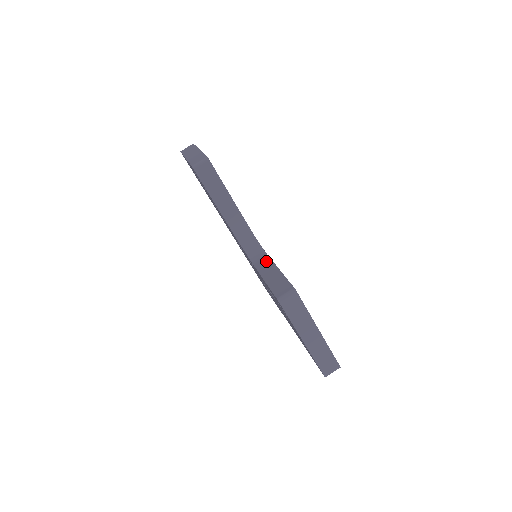
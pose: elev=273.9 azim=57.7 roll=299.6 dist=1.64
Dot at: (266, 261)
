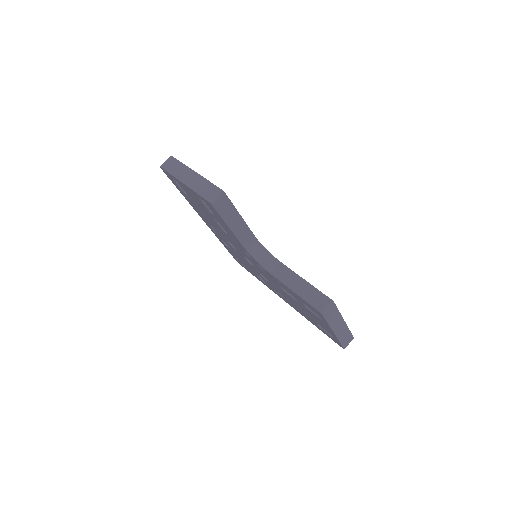
Dot at: (283, 269)
